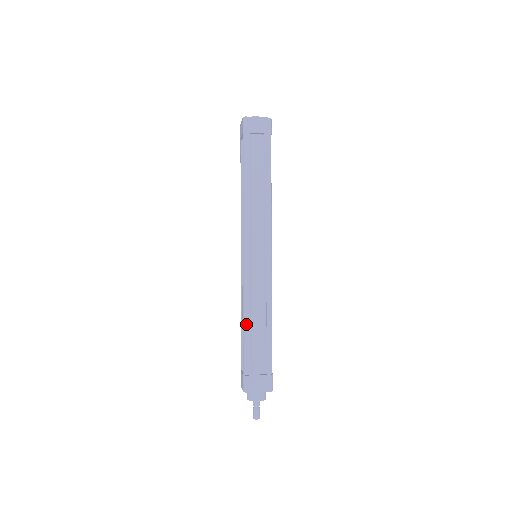
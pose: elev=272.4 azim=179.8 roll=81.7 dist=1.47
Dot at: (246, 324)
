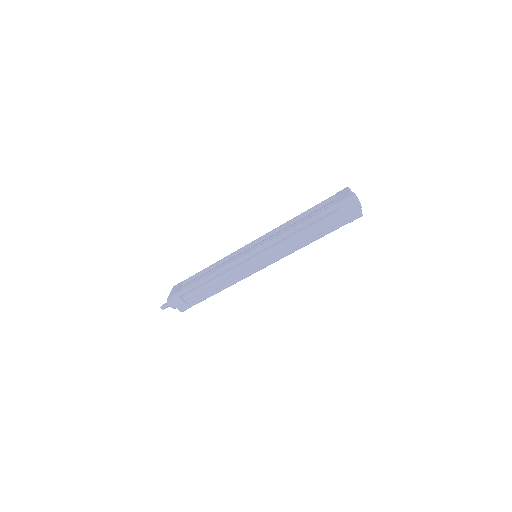
Dot at: (207, 279)
